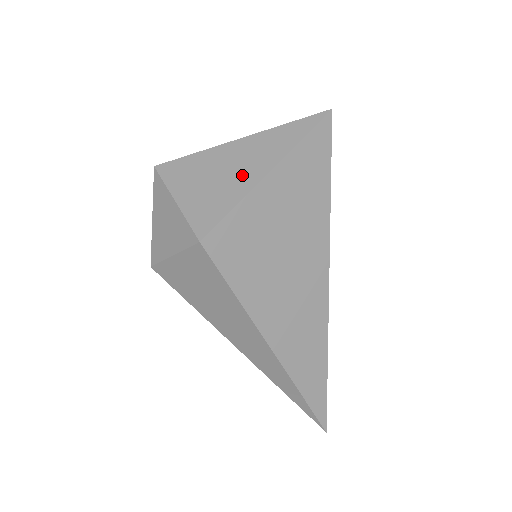
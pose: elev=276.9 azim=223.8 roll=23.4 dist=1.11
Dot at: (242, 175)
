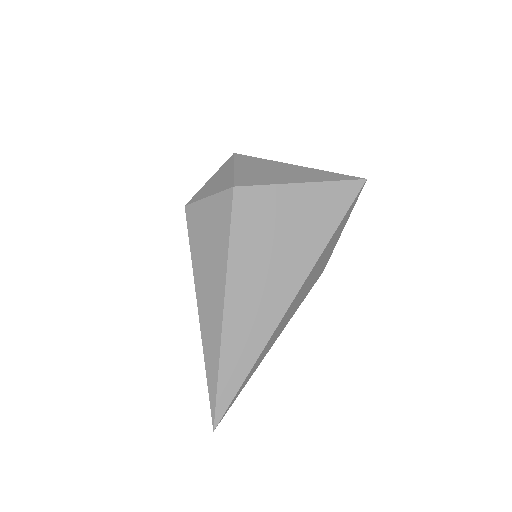
Dot at: (286, 177)
